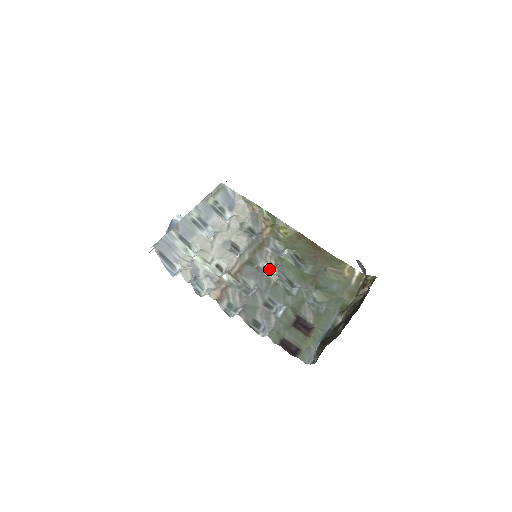
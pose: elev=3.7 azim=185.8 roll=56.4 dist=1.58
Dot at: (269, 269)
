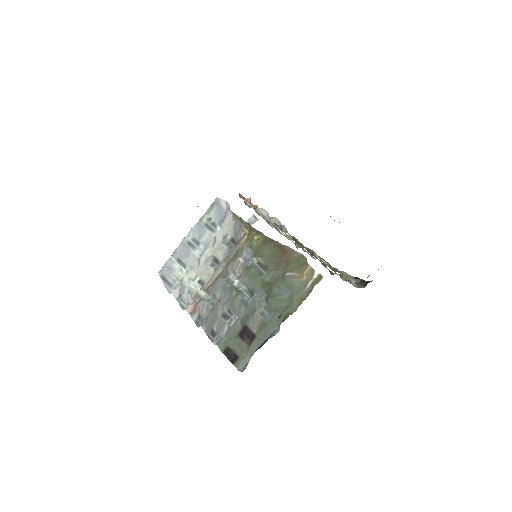
Dot at: (236, 280)
